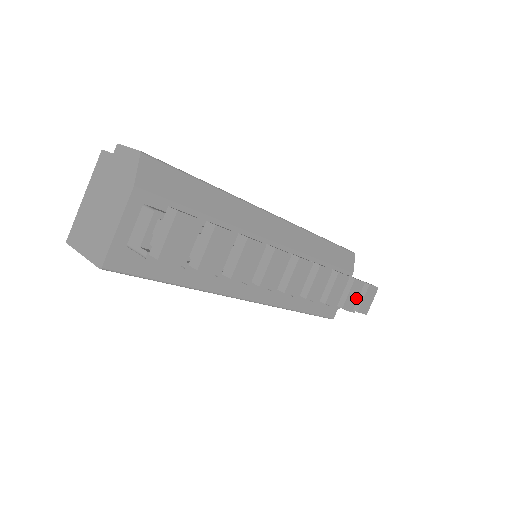
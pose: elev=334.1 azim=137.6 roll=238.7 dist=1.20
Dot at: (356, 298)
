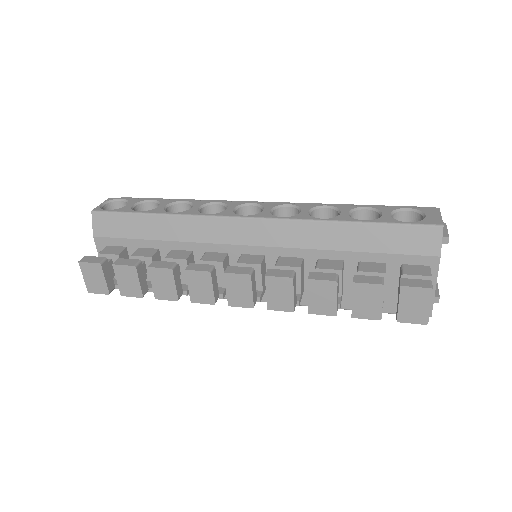
Dot at: (378, 305)
